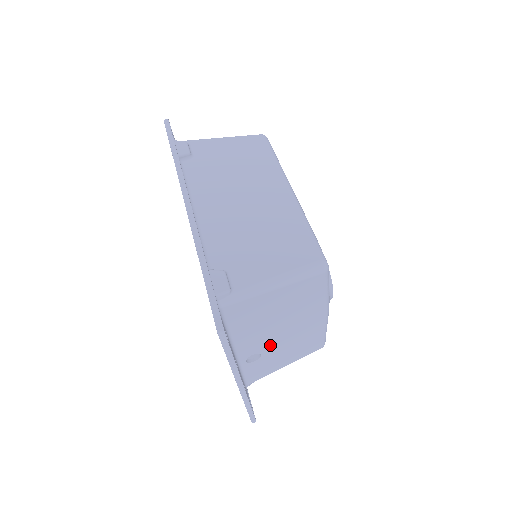
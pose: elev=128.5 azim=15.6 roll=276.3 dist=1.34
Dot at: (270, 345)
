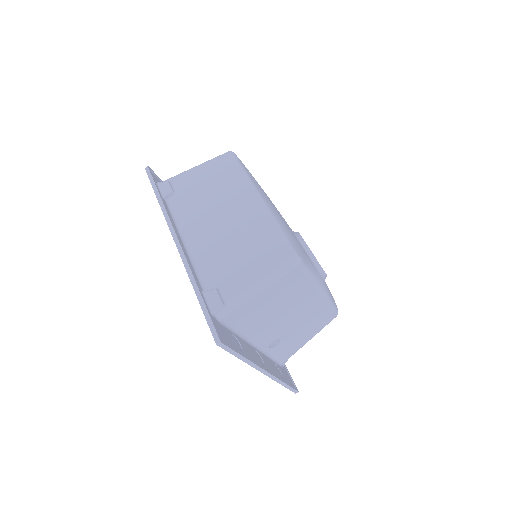
Dot at: (284, 330)
